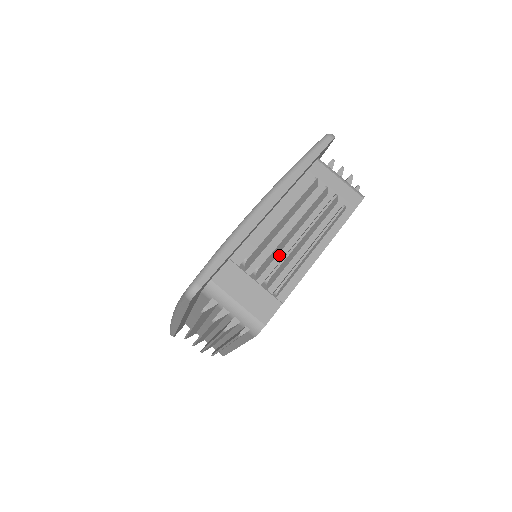
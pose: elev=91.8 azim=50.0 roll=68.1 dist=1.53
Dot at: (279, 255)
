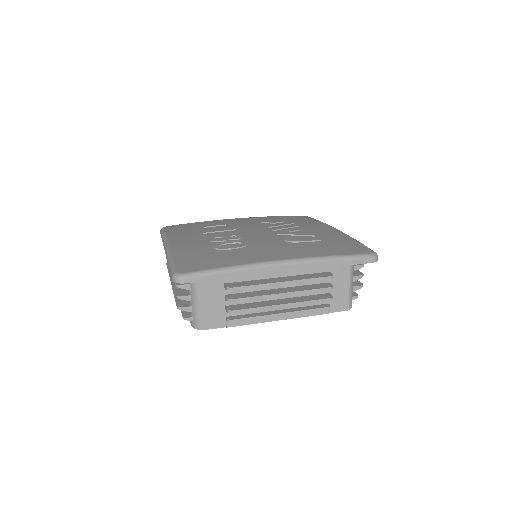
Dot at: (256, 298)
